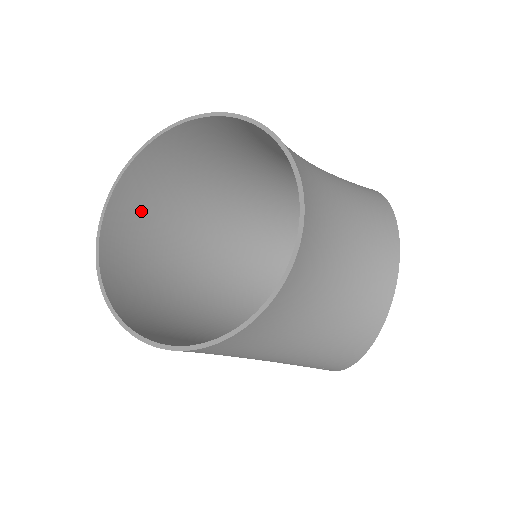
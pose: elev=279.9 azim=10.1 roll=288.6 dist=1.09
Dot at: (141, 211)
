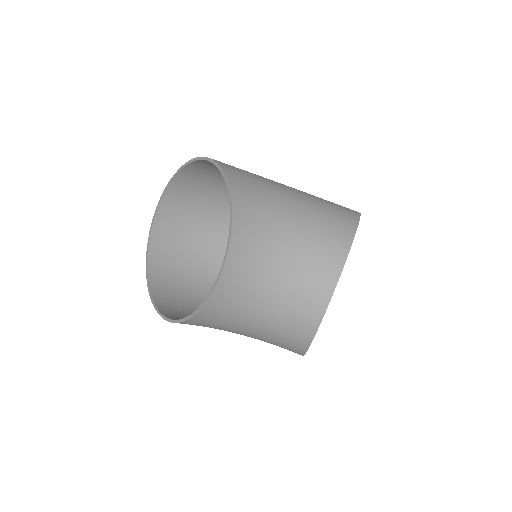
Dot at: (187, 208)
